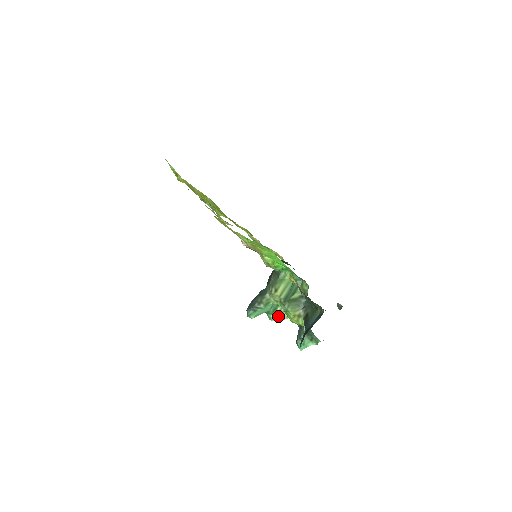
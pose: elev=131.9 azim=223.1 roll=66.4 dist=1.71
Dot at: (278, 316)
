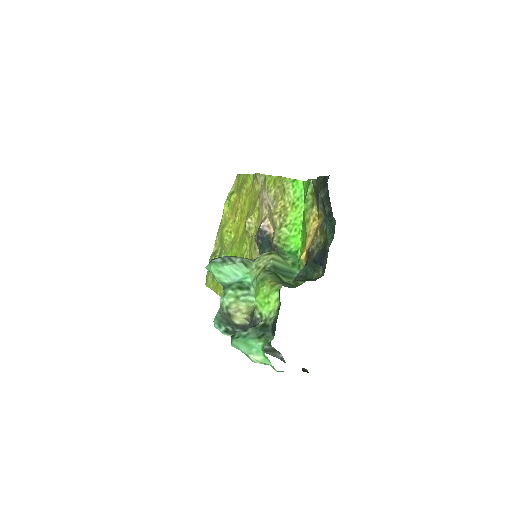
Dot at: (235, 300)
